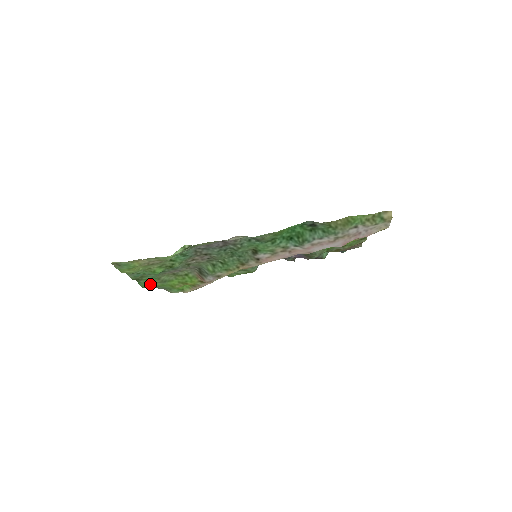
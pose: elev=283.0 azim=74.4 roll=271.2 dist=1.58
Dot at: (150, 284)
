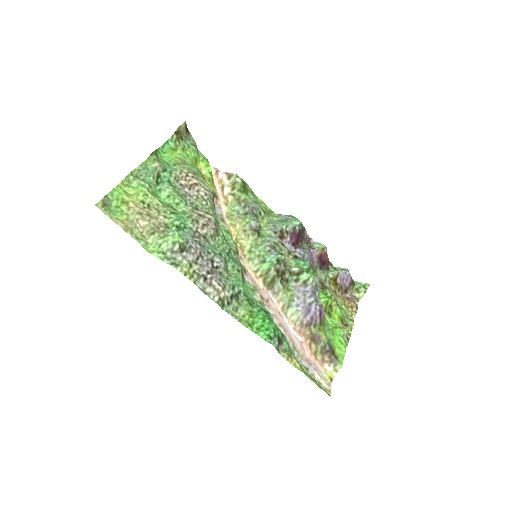
Dot at: (171, 153)
